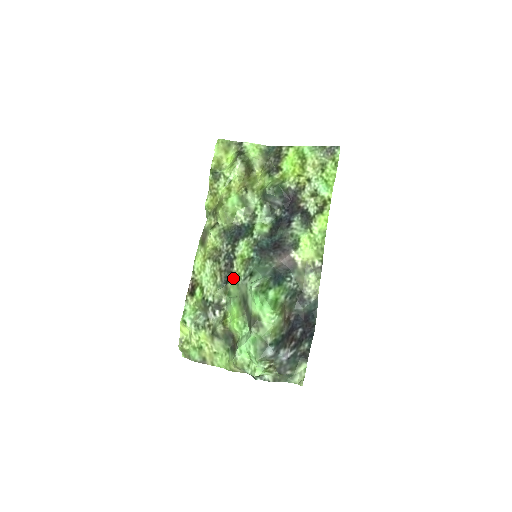
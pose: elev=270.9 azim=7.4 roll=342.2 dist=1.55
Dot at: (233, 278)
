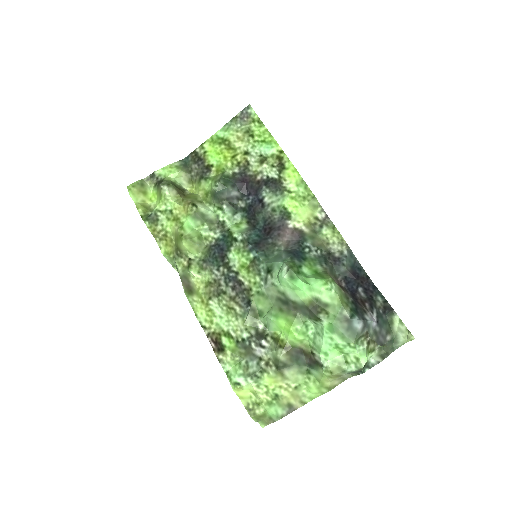
Dot at: (252, 293)
